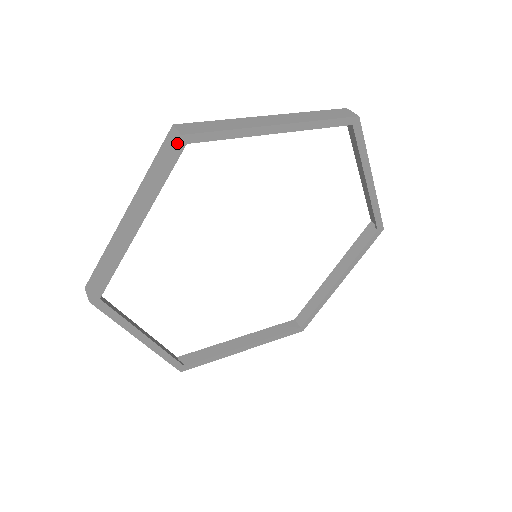
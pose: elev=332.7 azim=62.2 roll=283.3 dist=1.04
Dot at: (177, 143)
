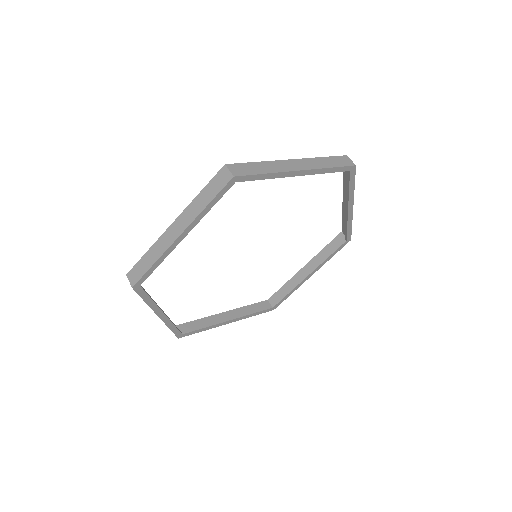
Dot at: (229, 182)
